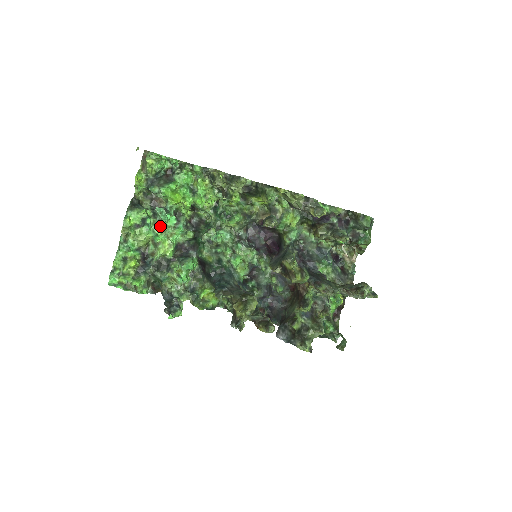
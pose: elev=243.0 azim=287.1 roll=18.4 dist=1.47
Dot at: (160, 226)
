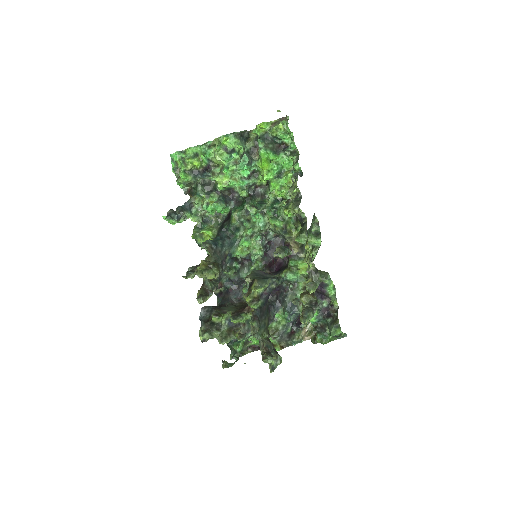
Dot at: occluded
